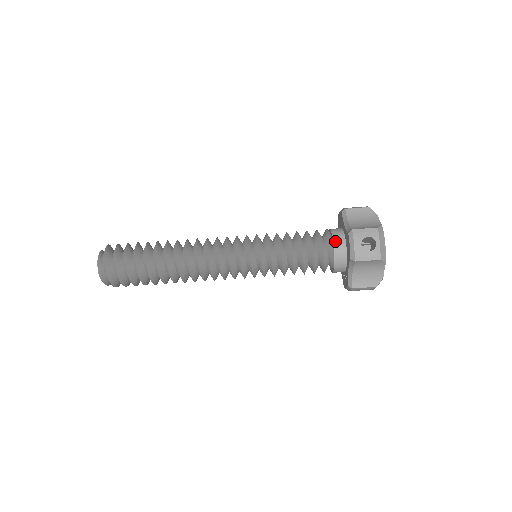
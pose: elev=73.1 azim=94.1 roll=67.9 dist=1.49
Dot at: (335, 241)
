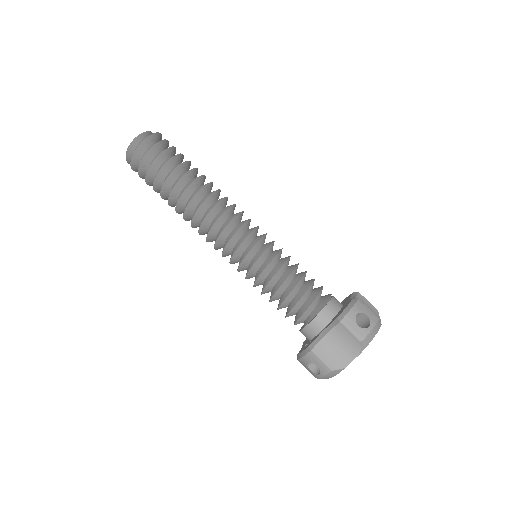
Dot at: (332, 301)
